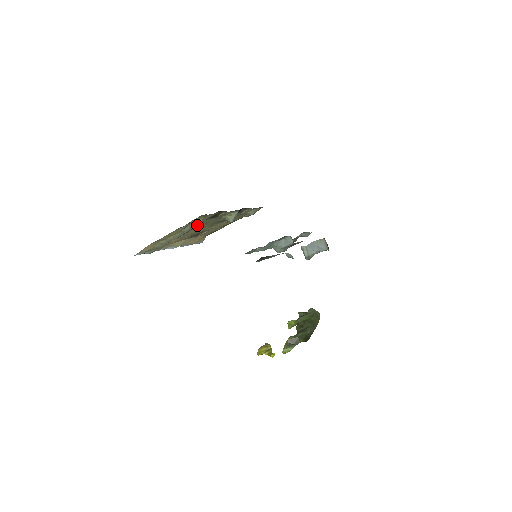
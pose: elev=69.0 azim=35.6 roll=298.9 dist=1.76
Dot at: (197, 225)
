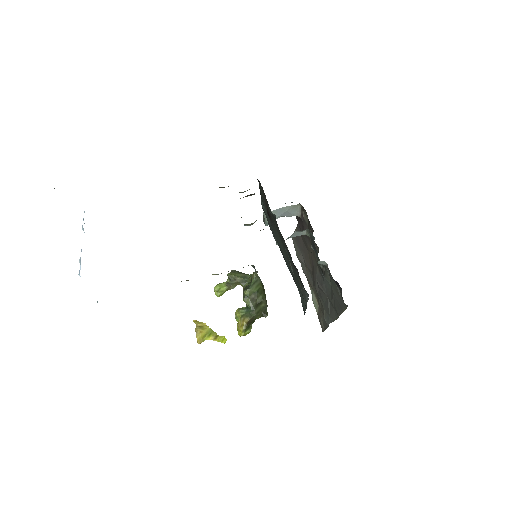
Dot at: occluded
